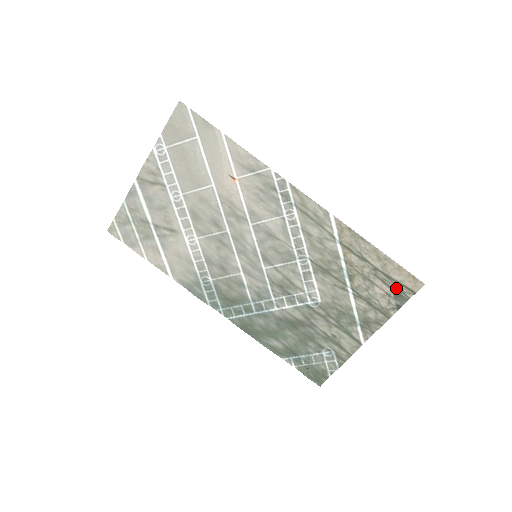
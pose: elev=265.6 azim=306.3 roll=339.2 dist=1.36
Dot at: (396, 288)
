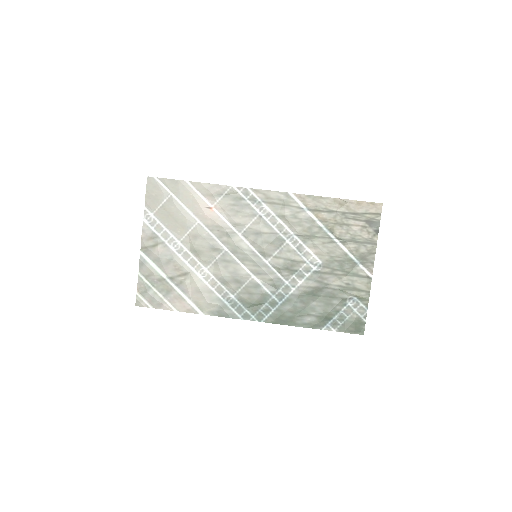
Dot at: (366, 219)
